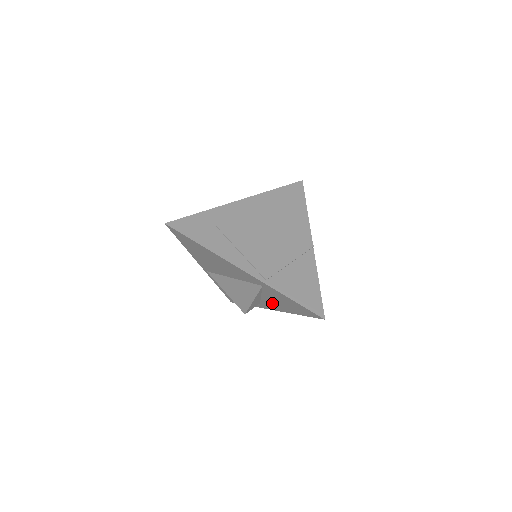
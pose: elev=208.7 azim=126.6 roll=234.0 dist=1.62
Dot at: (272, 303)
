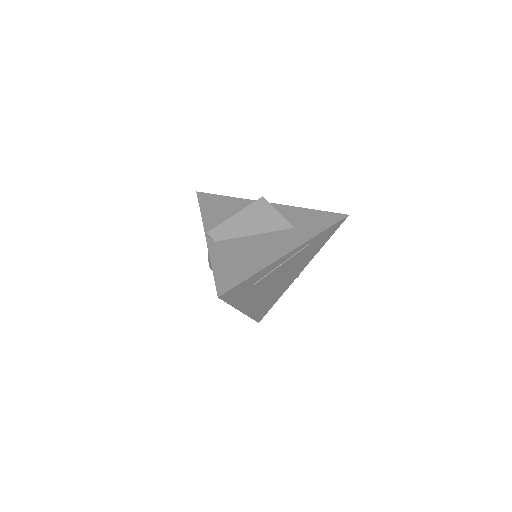
Dot at: occluded
